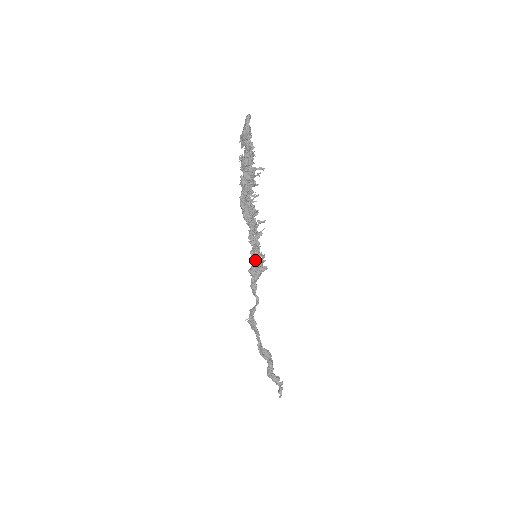
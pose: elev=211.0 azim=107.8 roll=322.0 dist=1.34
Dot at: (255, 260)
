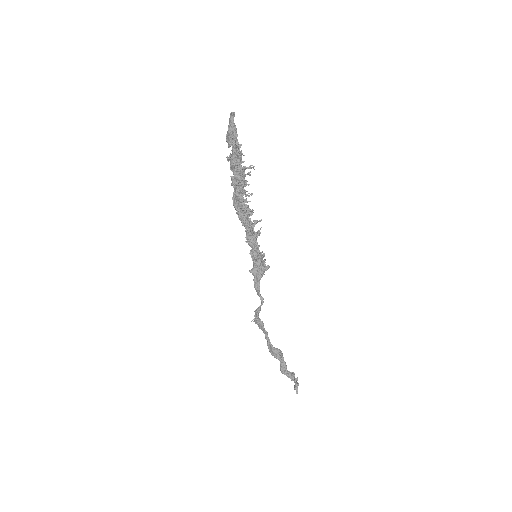
Dot at: (255, 260)
